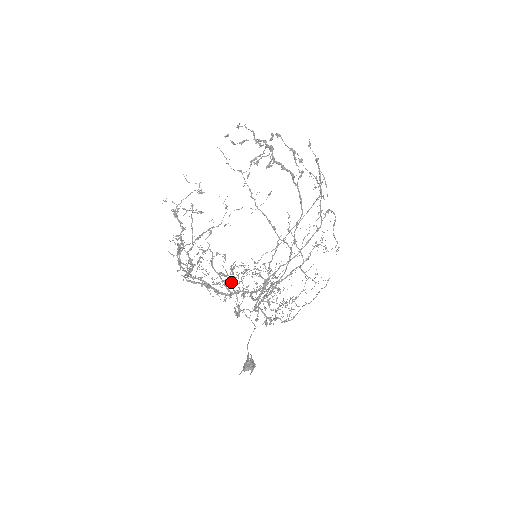
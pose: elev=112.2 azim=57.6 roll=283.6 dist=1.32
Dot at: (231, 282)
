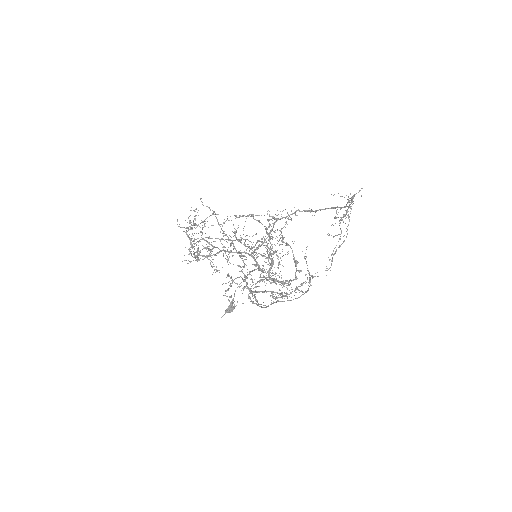
Dot at: (227, 276)
